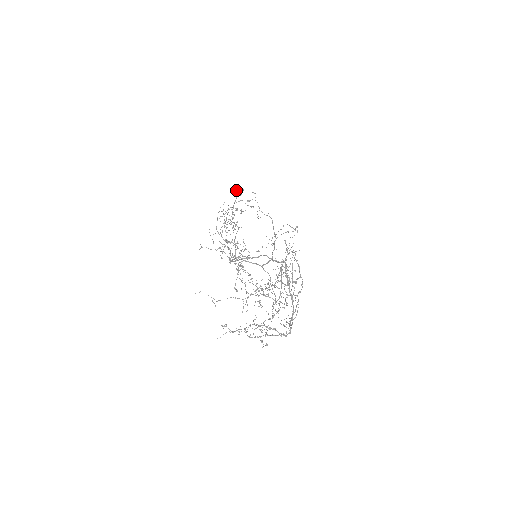
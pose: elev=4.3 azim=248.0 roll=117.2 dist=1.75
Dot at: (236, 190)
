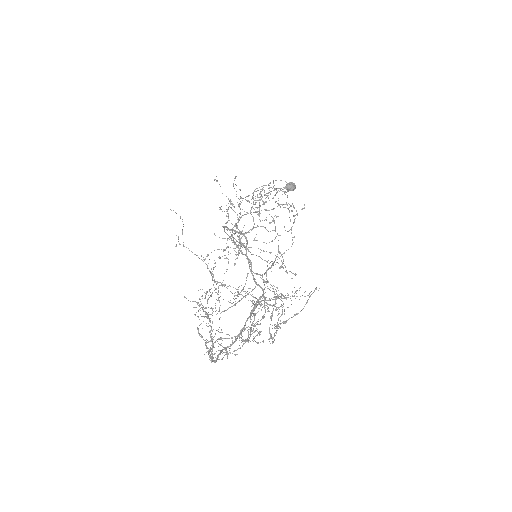
Dot at: (290, 182)
